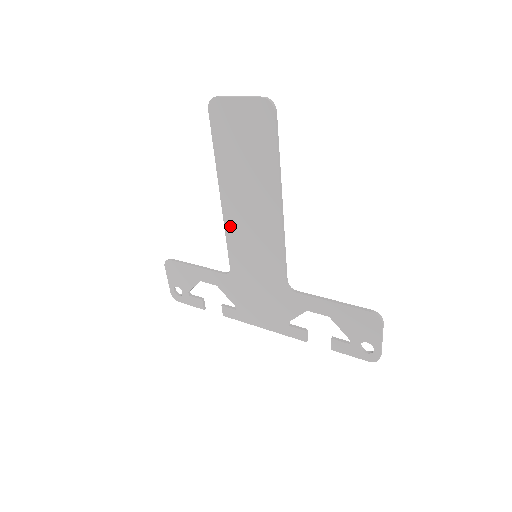
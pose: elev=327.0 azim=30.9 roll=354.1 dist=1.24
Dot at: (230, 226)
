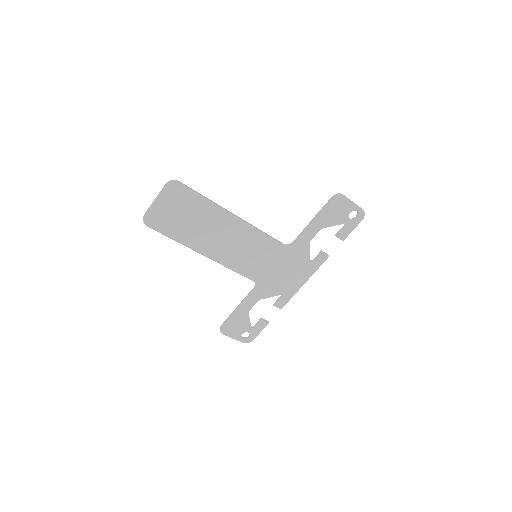
Dot at: (227, 262)
